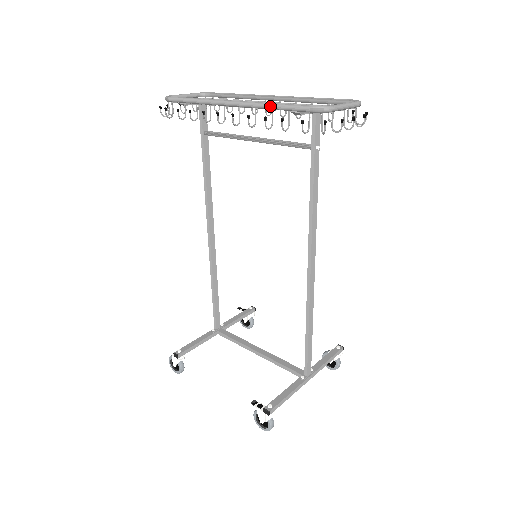
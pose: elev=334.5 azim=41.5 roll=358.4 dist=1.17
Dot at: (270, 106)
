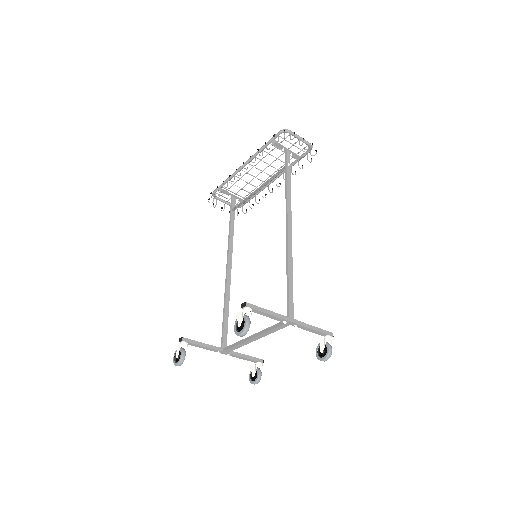
Dot at: (261, 147)
